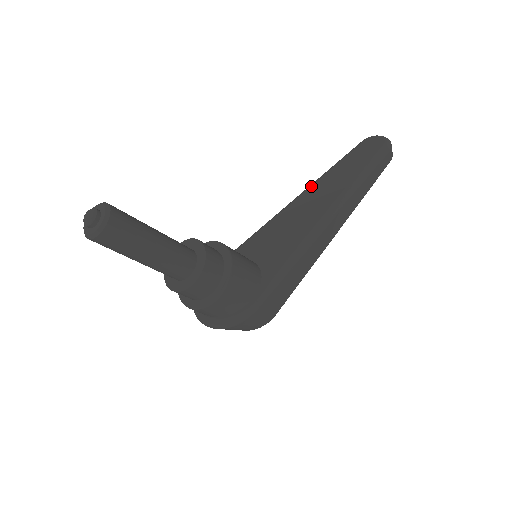
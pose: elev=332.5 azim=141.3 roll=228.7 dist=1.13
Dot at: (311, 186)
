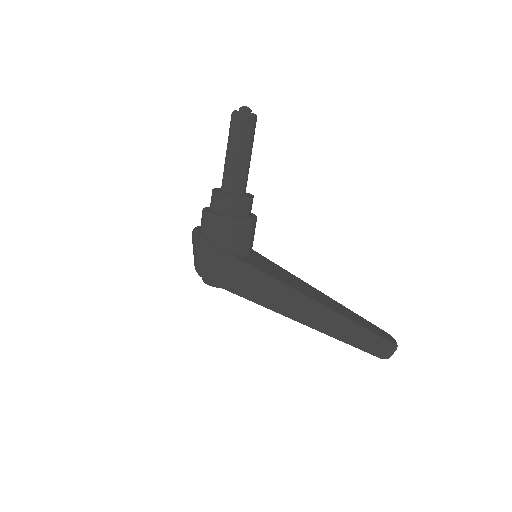
Dot at: (328, 296)
